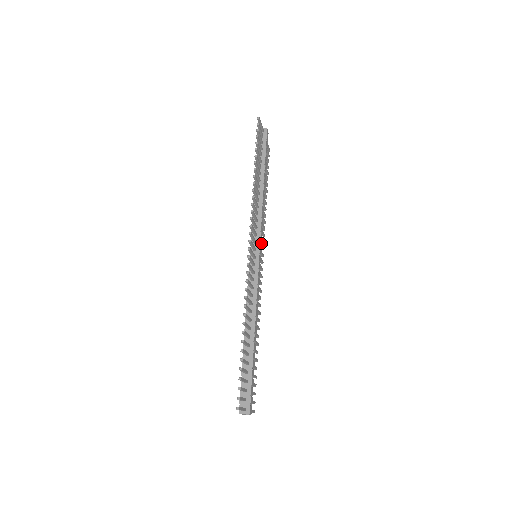
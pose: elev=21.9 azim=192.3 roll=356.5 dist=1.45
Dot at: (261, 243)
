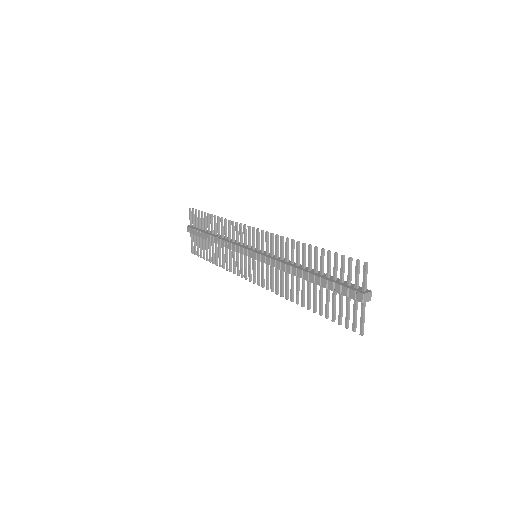
Dot at: occluded
